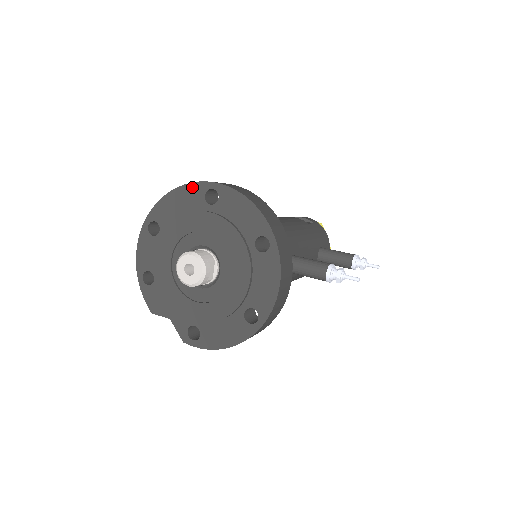
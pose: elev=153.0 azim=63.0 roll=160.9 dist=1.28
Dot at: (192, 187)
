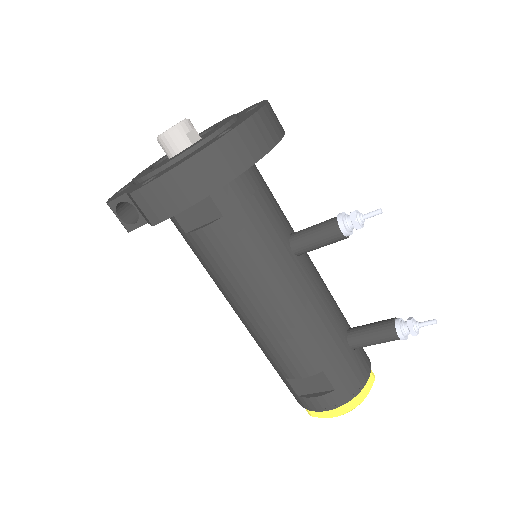
Dot at: occluded
